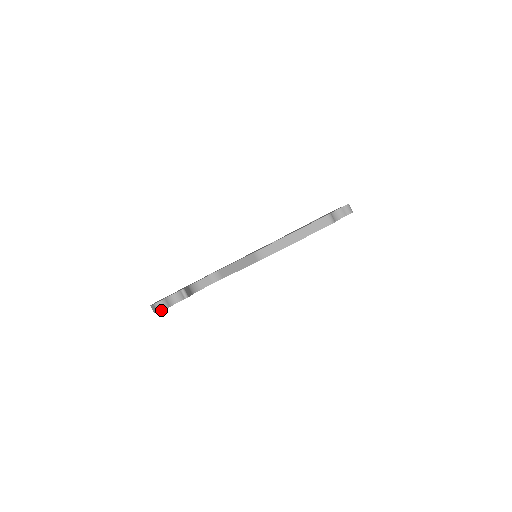
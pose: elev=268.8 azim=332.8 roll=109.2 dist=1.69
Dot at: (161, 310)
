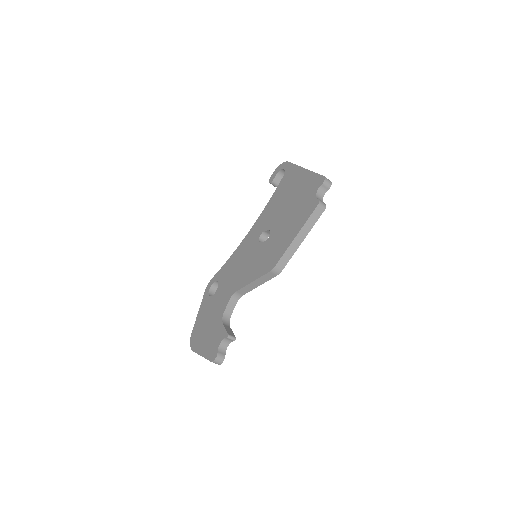
Dot at: (221, 363)
